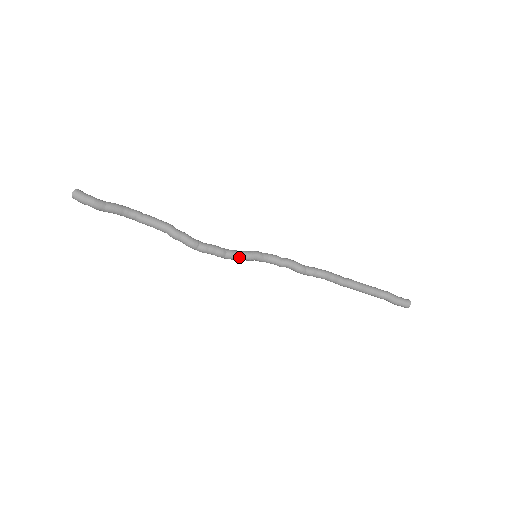
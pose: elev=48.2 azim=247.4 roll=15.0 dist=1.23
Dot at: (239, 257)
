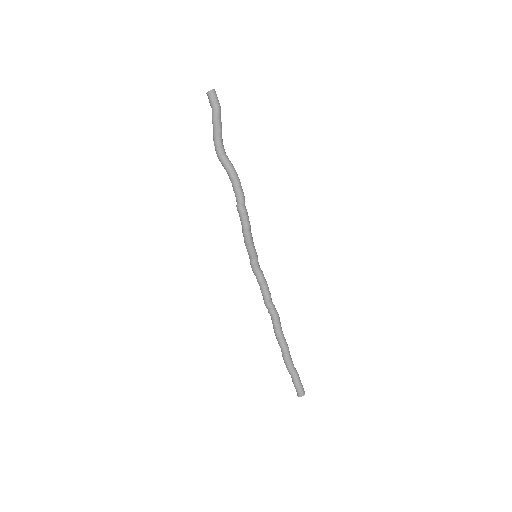
Dot at: (252, 243)
